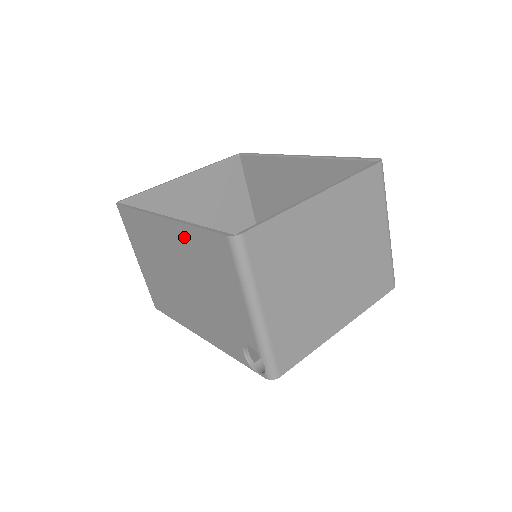
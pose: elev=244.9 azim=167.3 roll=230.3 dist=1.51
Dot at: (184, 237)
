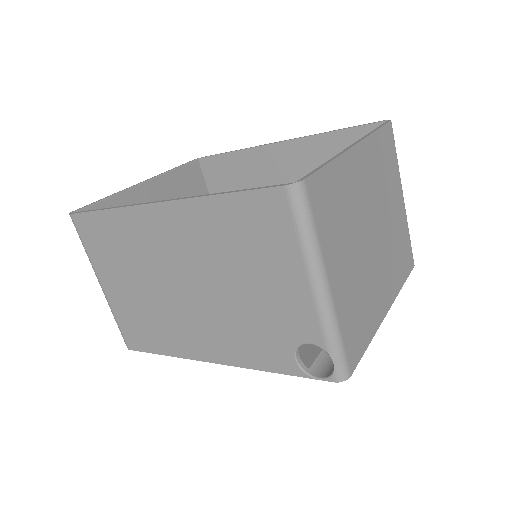
Dot at: (199, 218)
